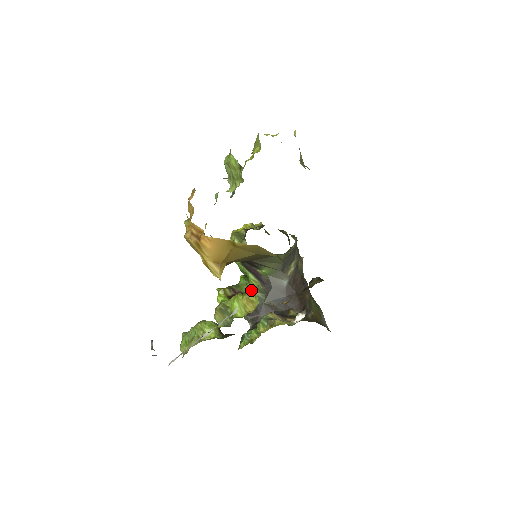
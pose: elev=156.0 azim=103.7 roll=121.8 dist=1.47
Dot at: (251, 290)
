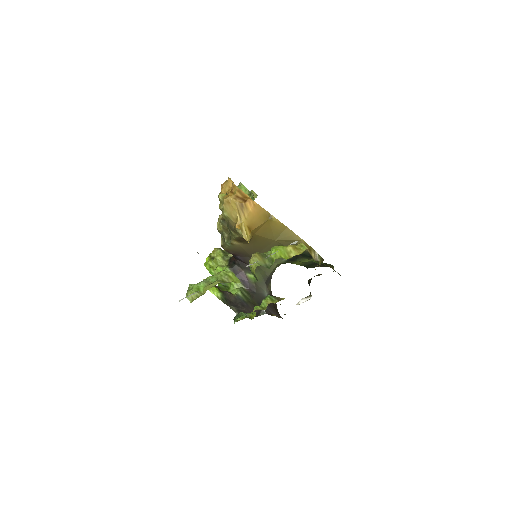
Dot at: (238, 289)
